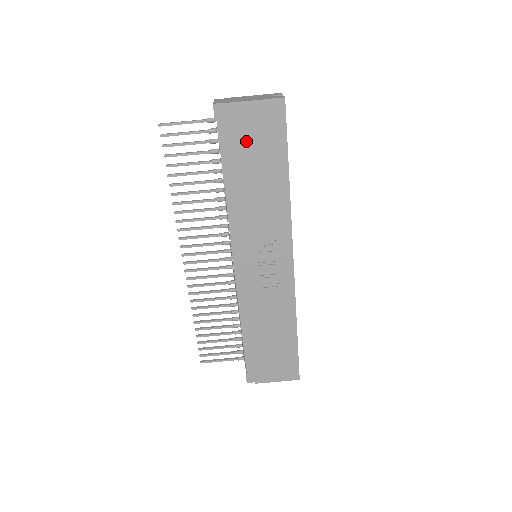
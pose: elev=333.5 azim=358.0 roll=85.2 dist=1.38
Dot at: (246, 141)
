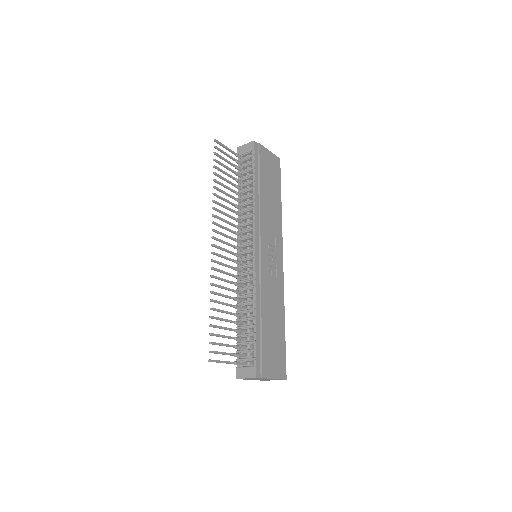
Dot at: (266, 169)
